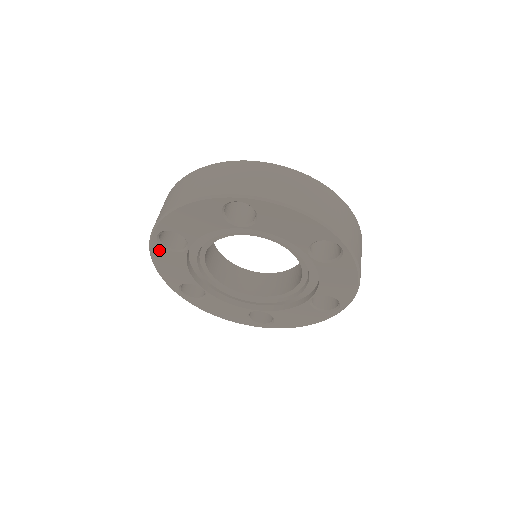
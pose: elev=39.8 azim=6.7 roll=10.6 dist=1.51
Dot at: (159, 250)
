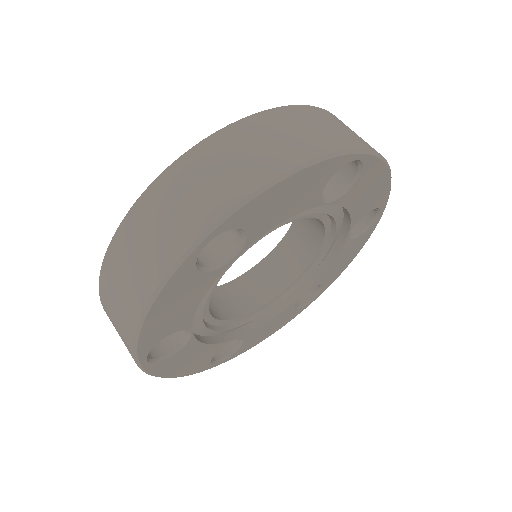
Dot at: (162, 366)
